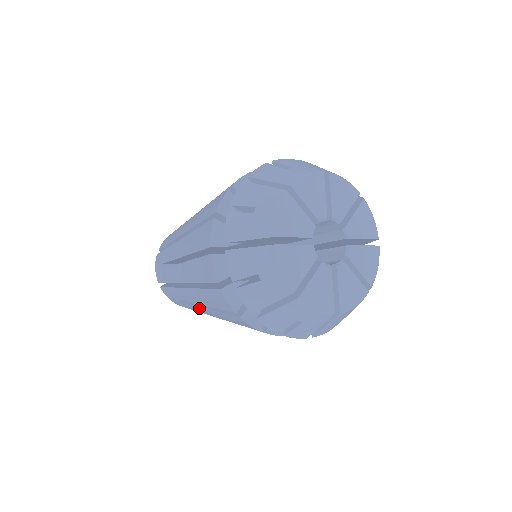
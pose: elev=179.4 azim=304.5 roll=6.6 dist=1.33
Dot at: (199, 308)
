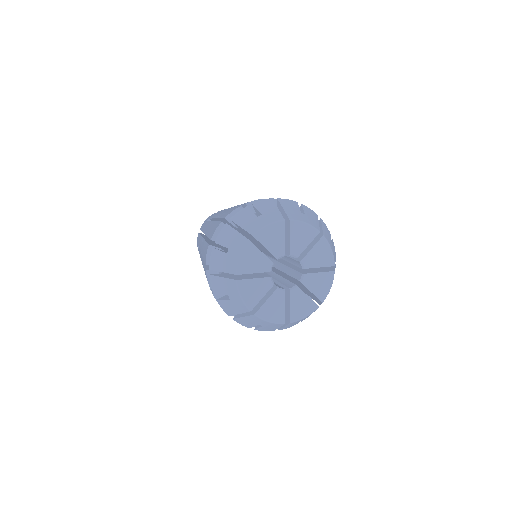
Dot at: occluded
